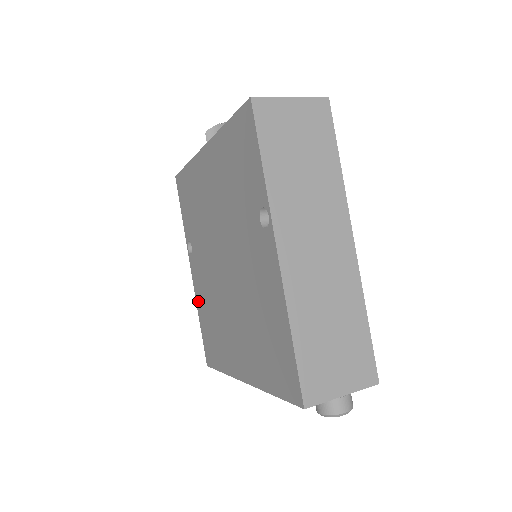
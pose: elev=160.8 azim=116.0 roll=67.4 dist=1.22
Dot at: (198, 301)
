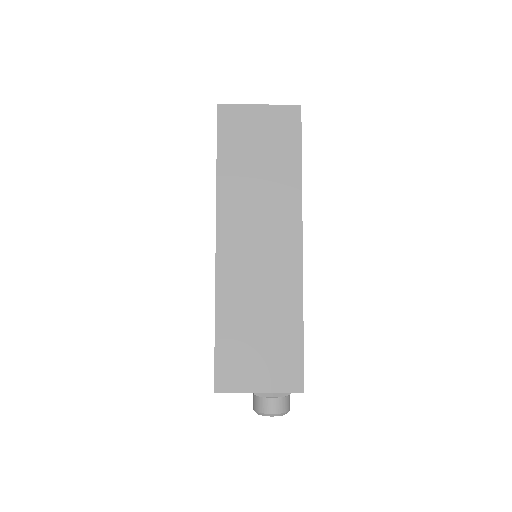
Dot at: occluded
